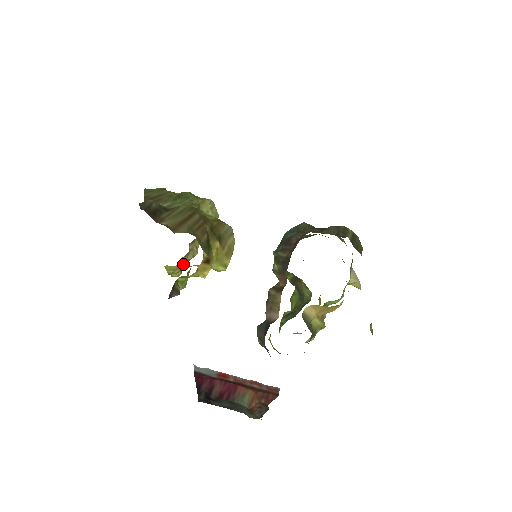
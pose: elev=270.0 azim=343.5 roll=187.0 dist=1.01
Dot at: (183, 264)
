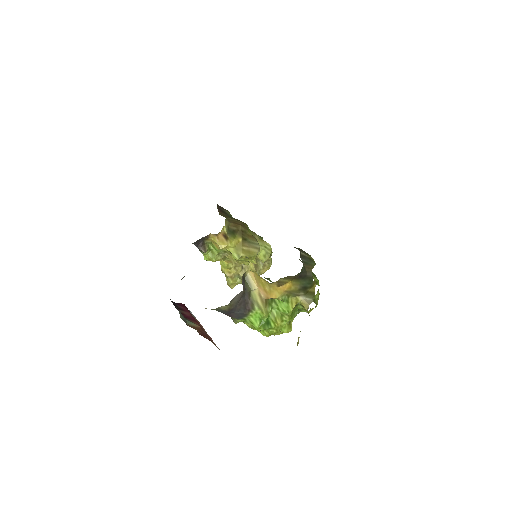
Dot at: (237, 280)
